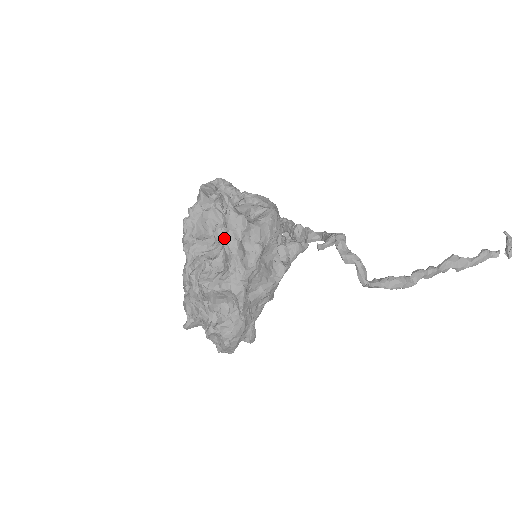
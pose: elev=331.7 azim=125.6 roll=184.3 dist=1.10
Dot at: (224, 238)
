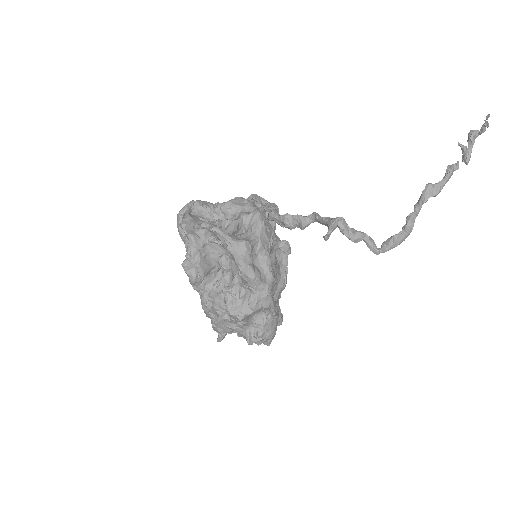
Dot at: occluded
